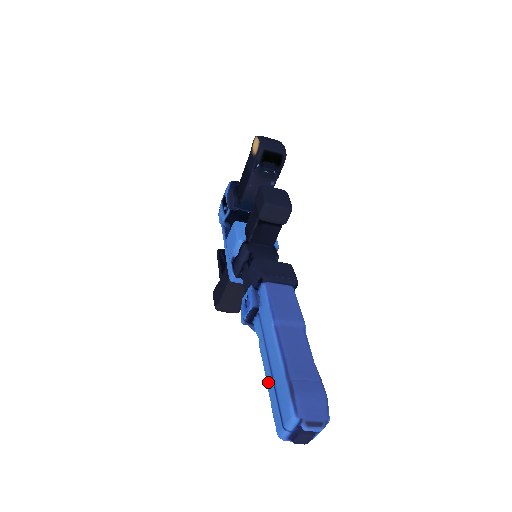
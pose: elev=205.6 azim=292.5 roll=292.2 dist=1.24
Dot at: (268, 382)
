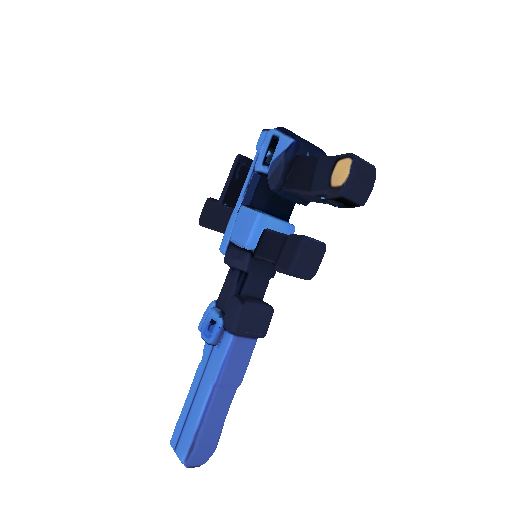
Dot at: (186, 405)
